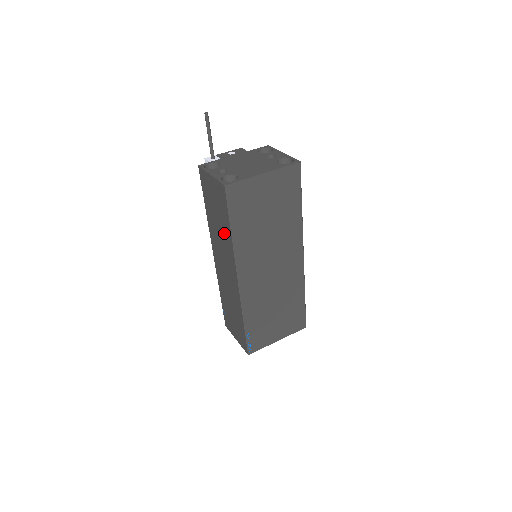
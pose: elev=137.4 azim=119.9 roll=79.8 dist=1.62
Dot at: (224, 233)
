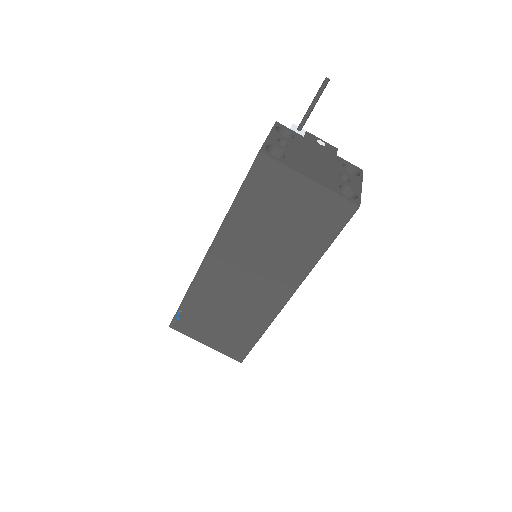
Dot at: occluded
